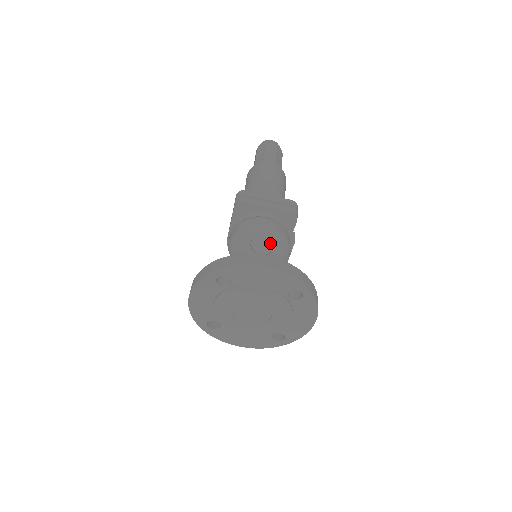
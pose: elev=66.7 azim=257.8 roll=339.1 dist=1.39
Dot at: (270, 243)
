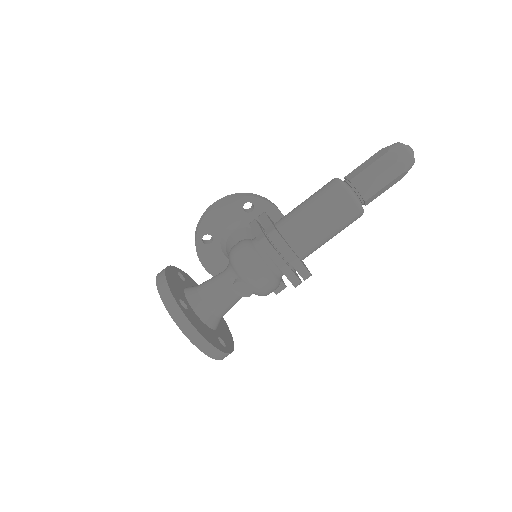
Dot at: (248, 294)
